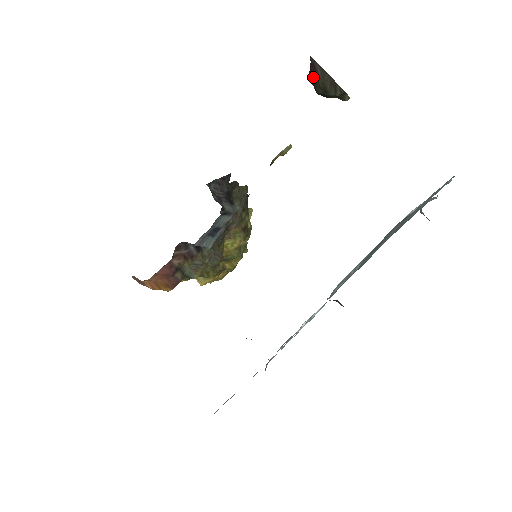
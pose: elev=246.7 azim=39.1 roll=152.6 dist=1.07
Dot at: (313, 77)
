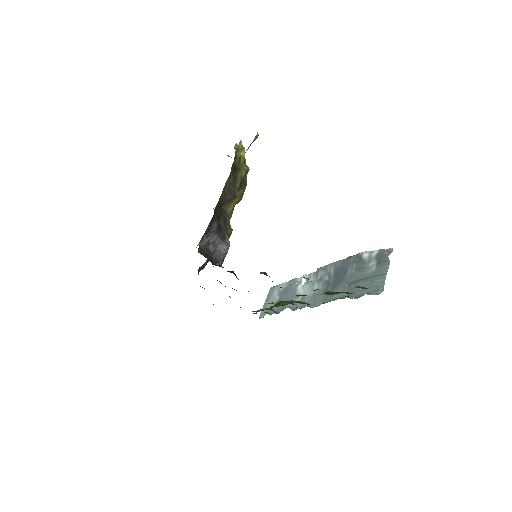
Dot at: occluded
